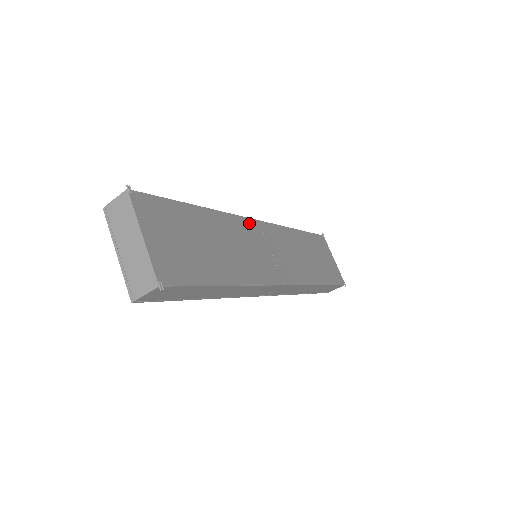
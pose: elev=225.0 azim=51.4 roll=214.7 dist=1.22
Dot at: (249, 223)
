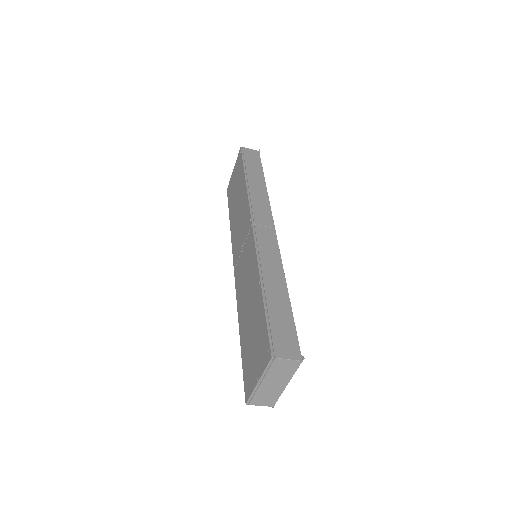
Dot at: occluded
